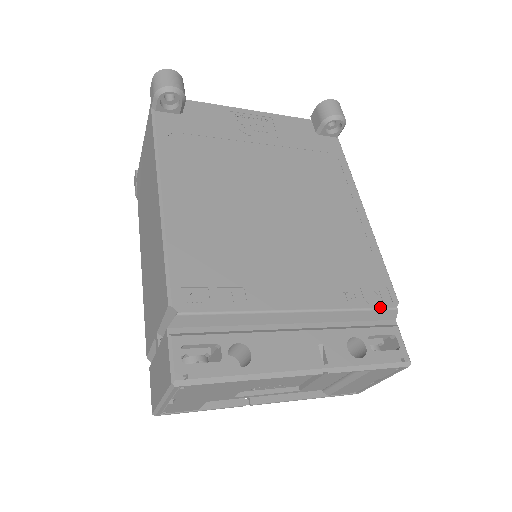
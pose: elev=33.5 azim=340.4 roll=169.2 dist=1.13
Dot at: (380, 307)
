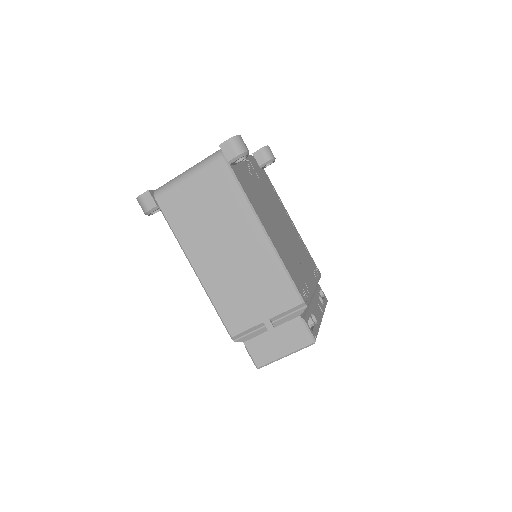
Dot at: (320, 277)
